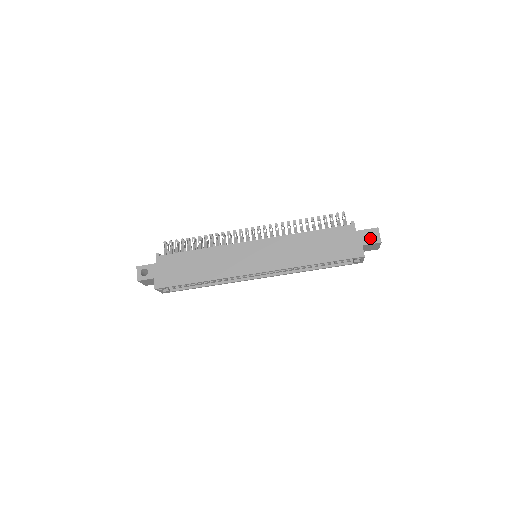
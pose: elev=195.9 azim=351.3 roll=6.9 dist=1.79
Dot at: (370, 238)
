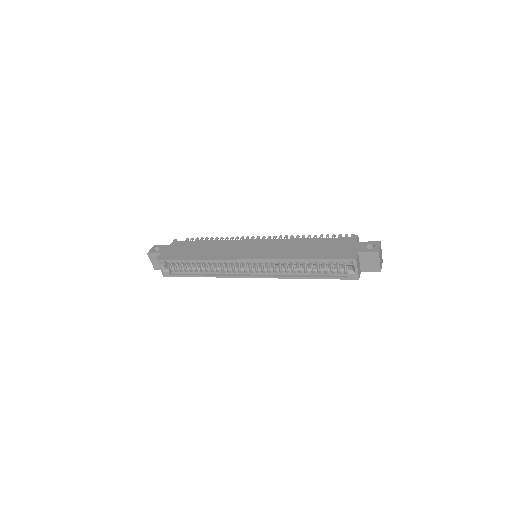
Dot at: occluded
